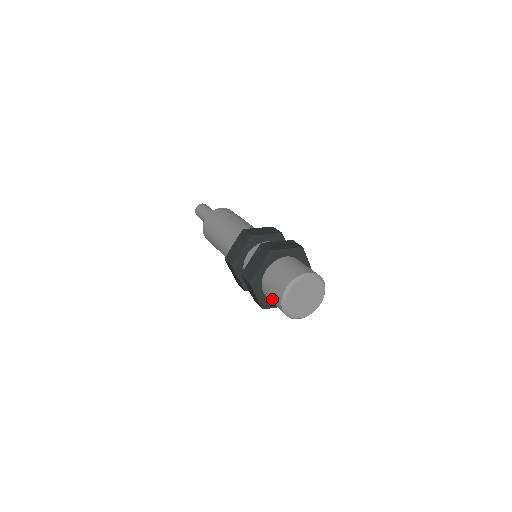
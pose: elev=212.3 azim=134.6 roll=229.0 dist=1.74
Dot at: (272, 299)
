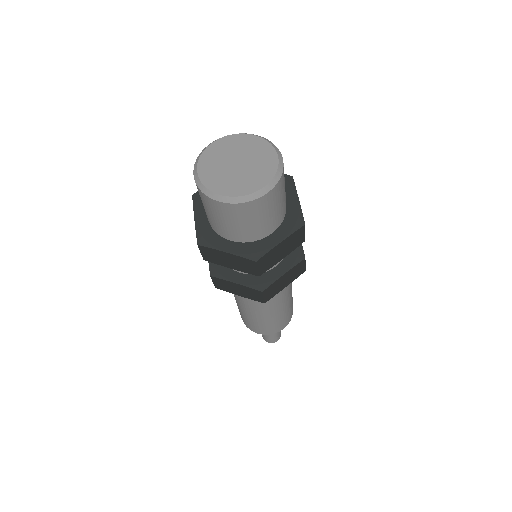
Dot at: (219, 220)
